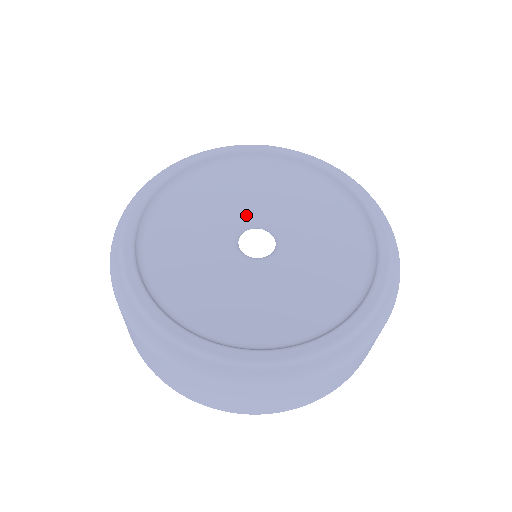
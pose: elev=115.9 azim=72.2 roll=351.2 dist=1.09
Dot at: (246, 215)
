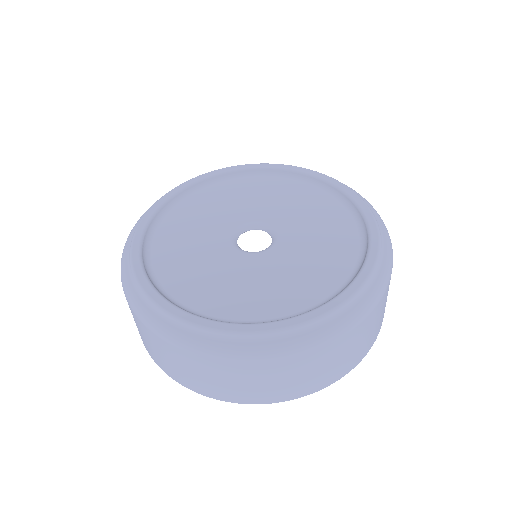
Dot at: (231, 225)
